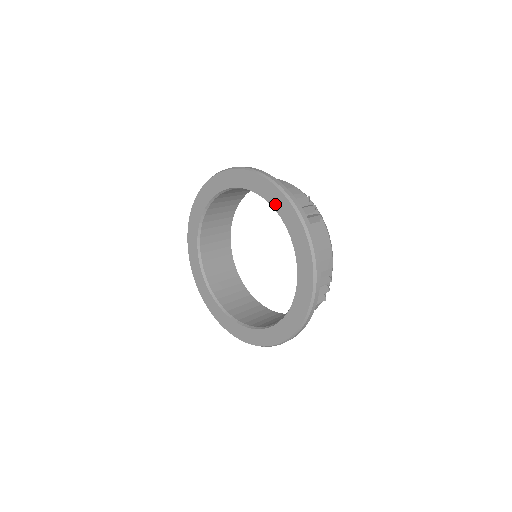
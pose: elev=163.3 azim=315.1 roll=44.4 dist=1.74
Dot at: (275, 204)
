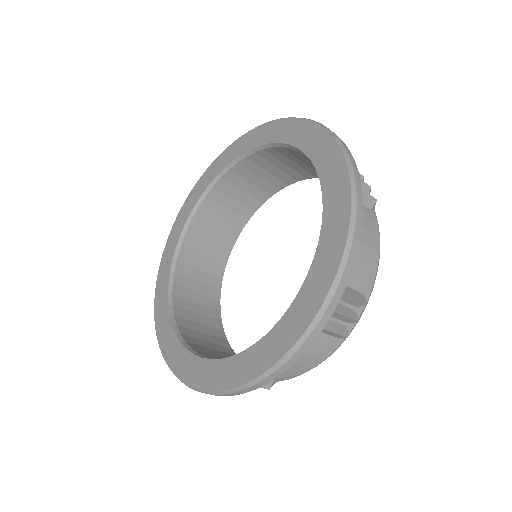
Dot at: (313, 151)
